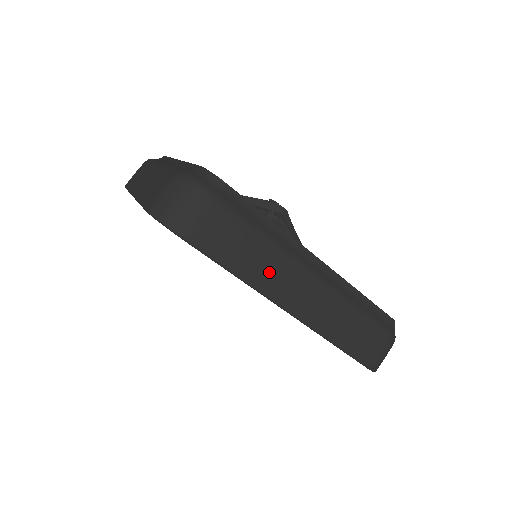
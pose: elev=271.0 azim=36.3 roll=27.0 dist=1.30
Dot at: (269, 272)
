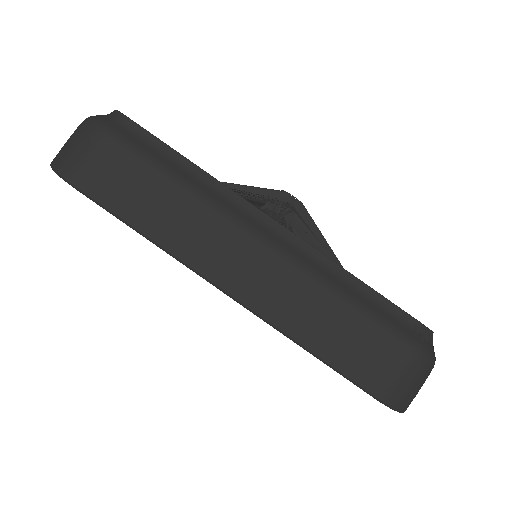
Dot at: (189, 231)
